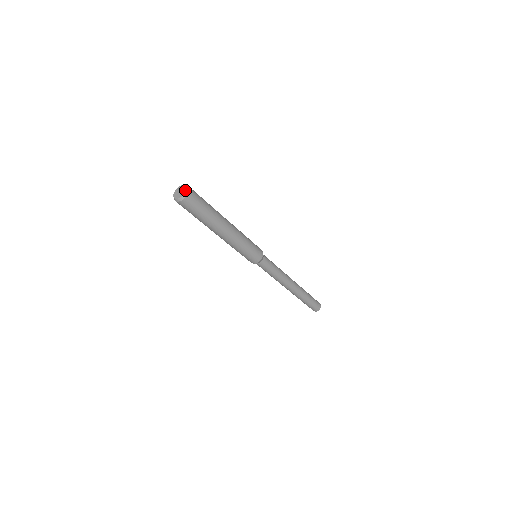
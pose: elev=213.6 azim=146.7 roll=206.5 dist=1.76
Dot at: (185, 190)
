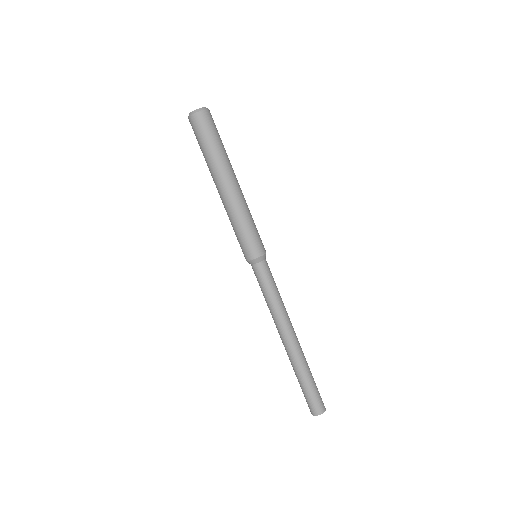
Dot at: (205, 107)
